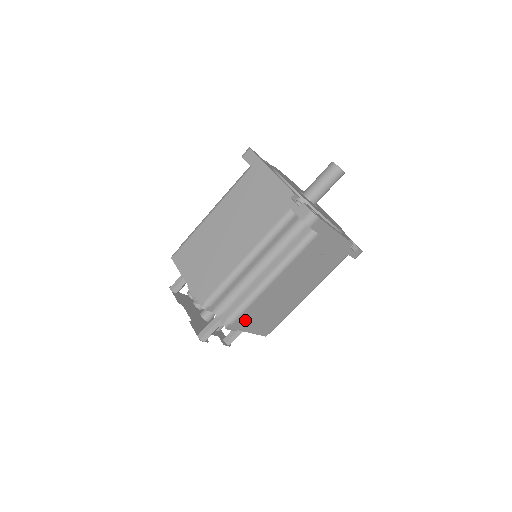
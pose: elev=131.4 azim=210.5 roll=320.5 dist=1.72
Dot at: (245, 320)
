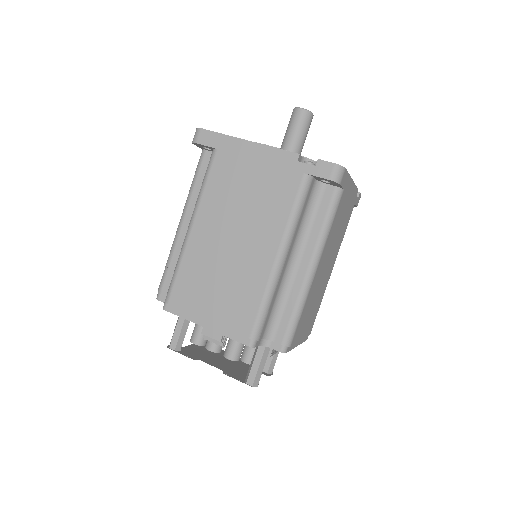
Dot at: (298, 333)
